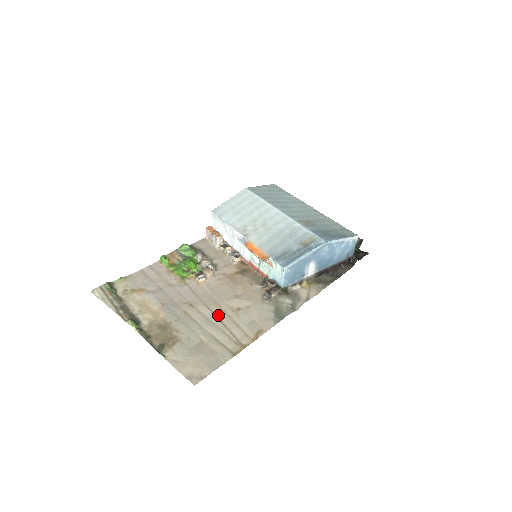
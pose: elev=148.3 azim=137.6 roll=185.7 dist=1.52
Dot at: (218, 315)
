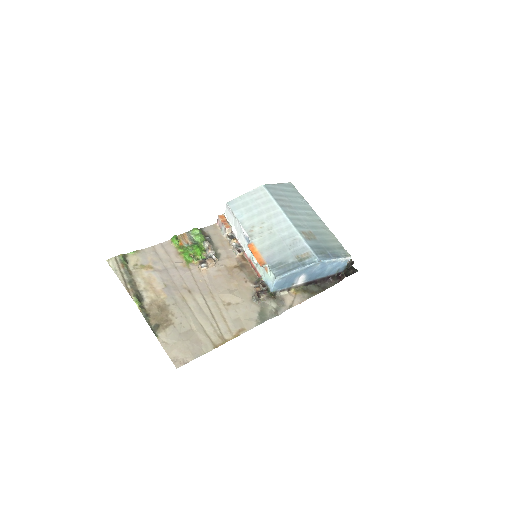
Dot at: (210, 306)
